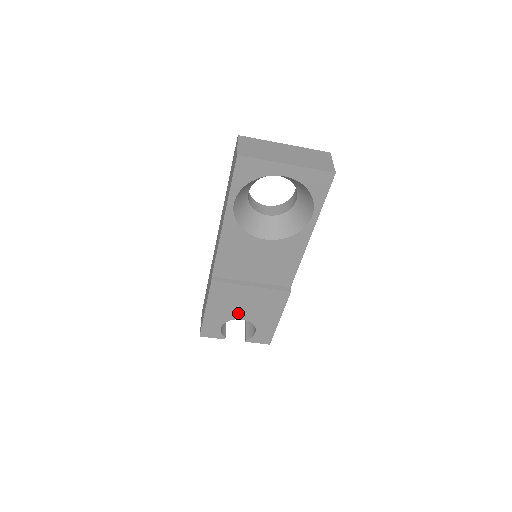
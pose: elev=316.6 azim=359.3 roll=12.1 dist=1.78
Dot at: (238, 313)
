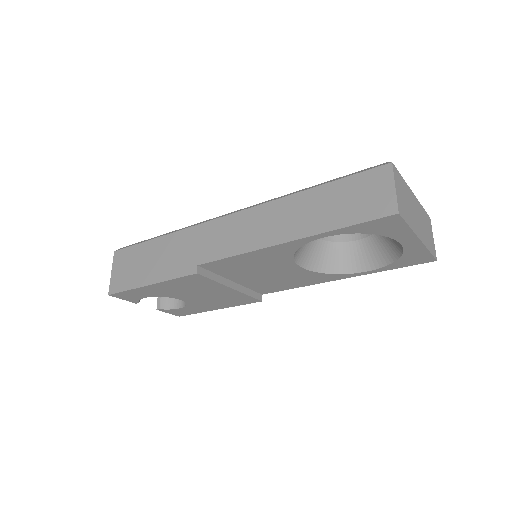
Dot at: (184, 296)
